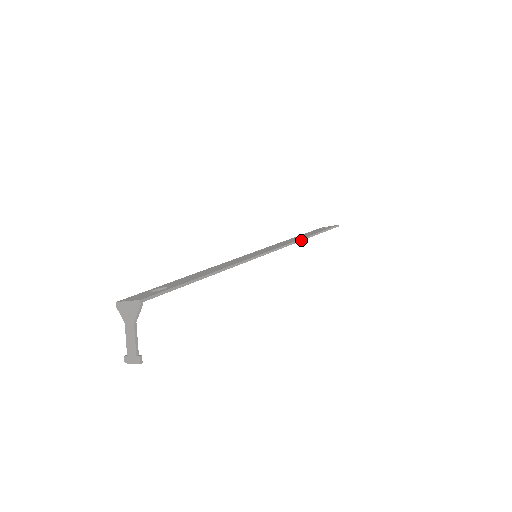
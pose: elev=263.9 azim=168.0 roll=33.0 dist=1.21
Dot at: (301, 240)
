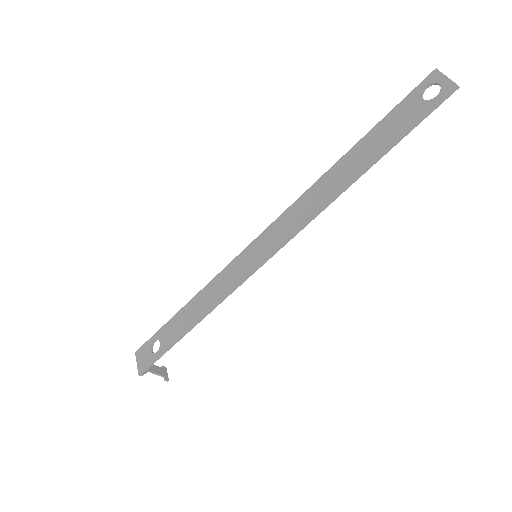
Dot at: (330, 203)
